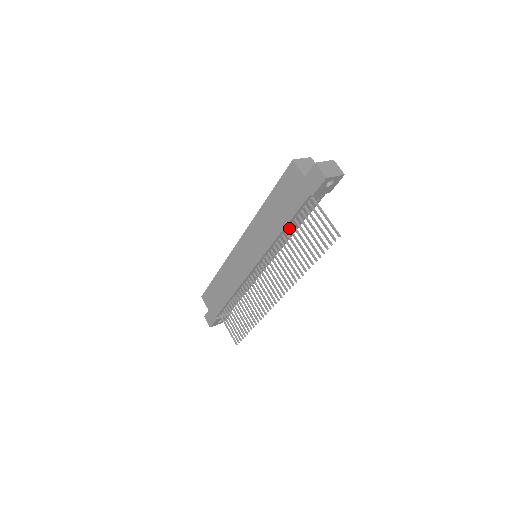
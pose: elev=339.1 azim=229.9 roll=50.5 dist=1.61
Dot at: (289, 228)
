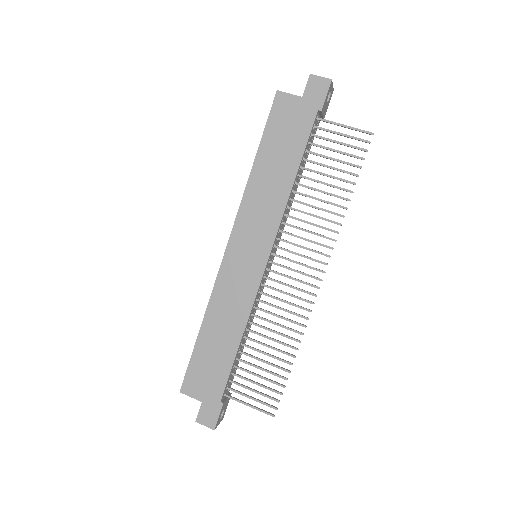
Dot at: (300, 175)
